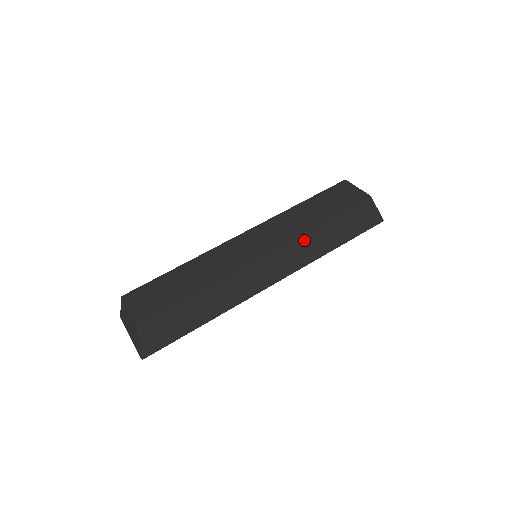
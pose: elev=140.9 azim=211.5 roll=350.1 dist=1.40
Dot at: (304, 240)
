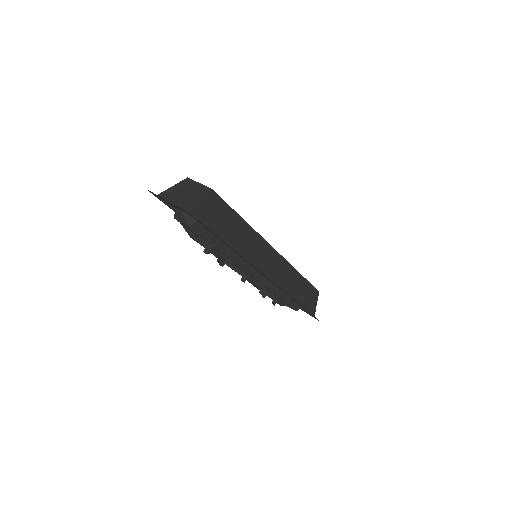
Dot at: (290, 271)
